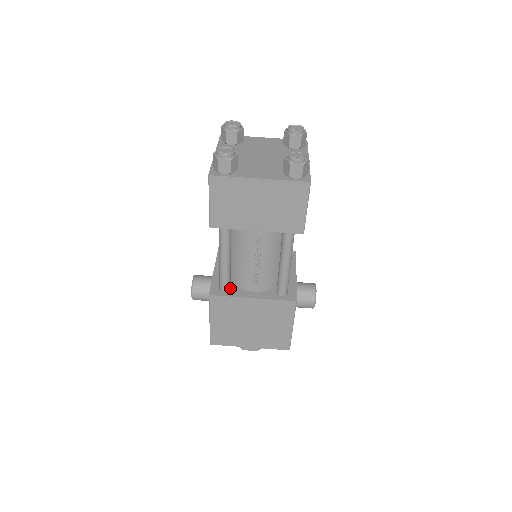
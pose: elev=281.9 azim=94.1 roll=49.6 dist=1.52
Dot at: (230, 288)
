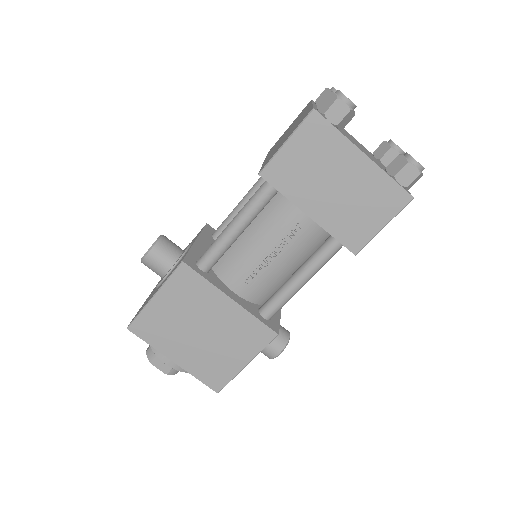
Dot at: (208, 271)
